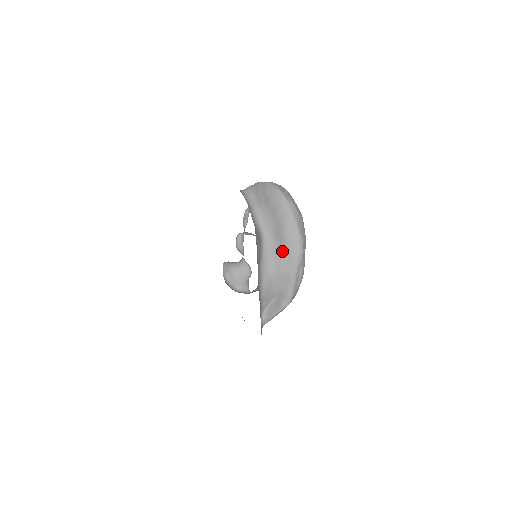
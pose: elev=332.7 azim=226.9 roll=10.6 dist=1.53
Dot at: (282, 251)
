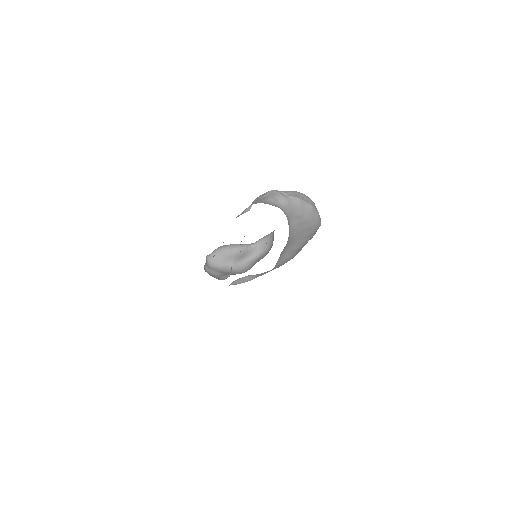
Dot at: (287, 258)
